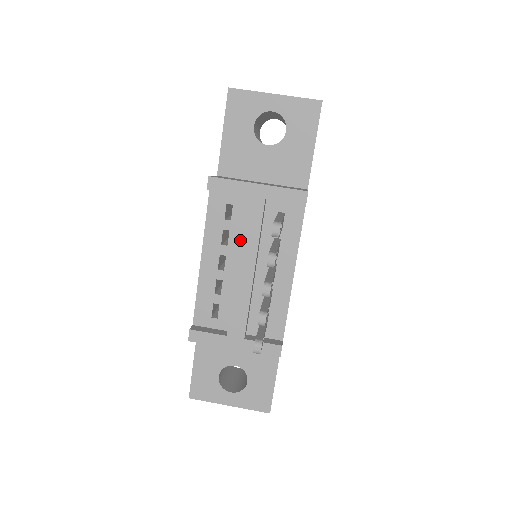
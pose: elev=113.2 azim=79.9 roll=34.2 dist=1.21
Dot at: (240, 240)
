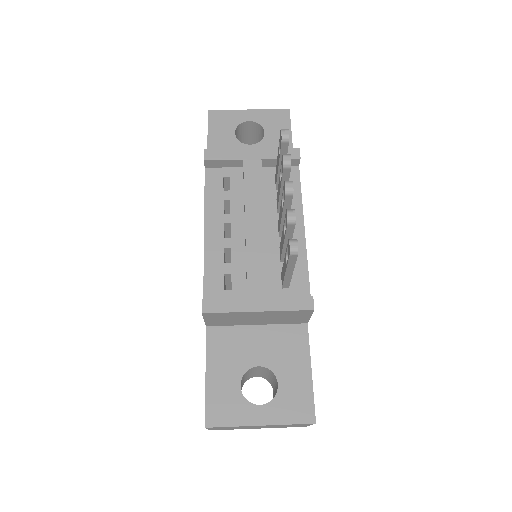
Dot at: (244, 197)
